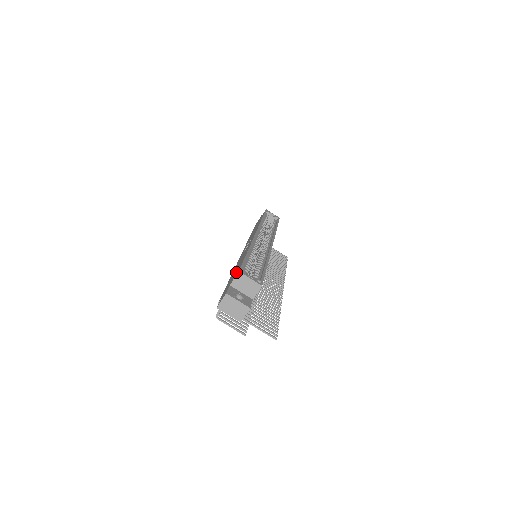
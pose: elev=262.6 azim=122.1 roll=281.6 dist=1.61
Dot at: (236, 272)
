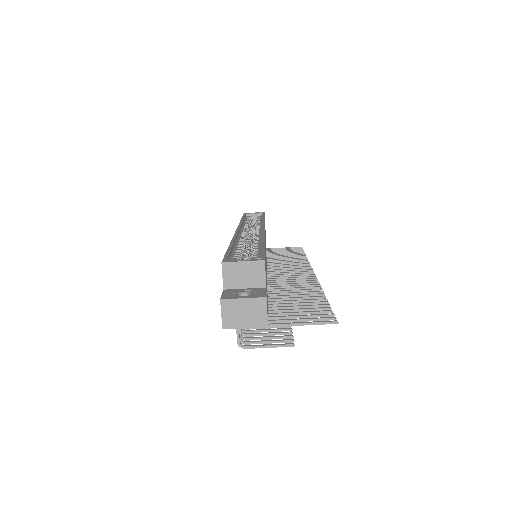
Dot at: occluded
